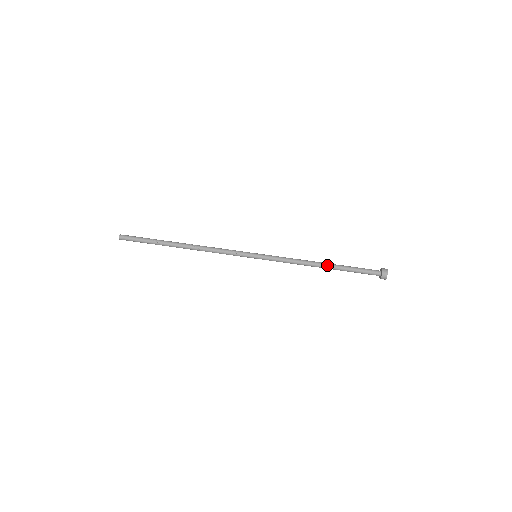
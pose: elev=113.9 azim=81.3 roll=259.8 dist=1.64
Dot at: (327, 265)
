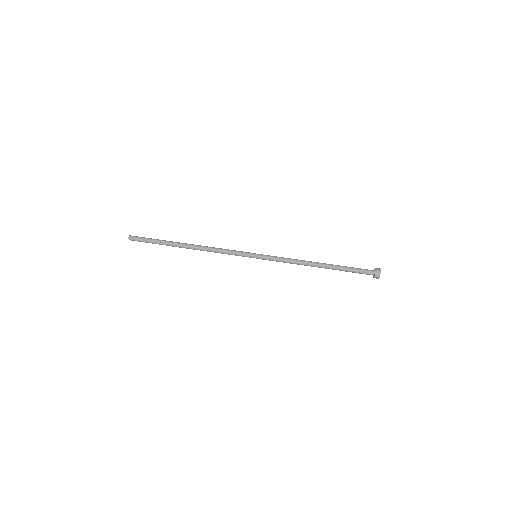
Dot at: (323, 266)
